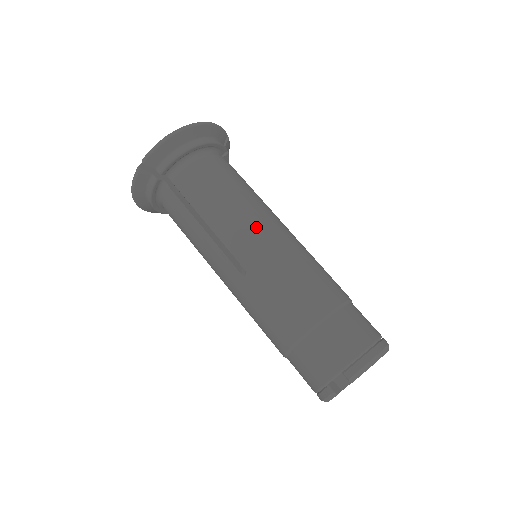
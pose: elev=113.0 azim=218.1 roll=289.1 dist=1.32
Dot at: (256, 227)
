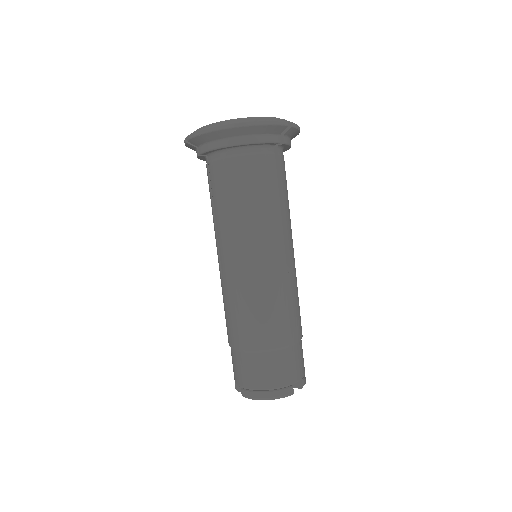
Dot at: (242, 251)
